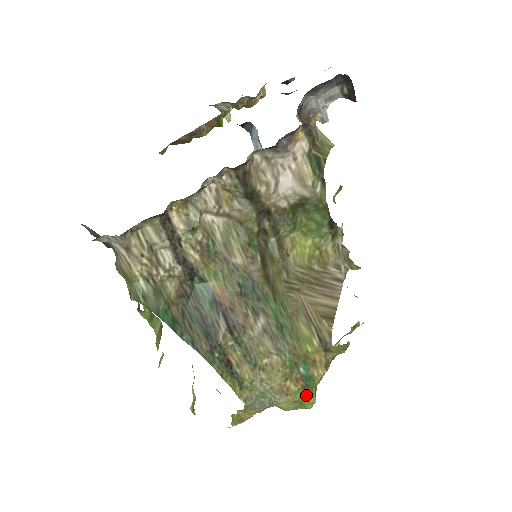
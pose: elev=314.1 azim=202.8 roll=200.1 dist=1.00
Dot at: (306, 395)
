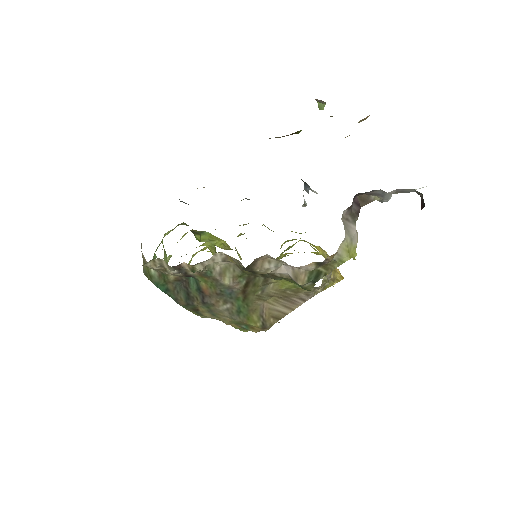
Dot at: (243, 329)
